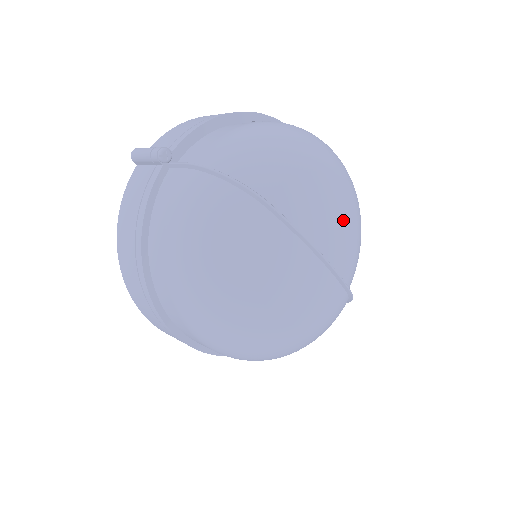
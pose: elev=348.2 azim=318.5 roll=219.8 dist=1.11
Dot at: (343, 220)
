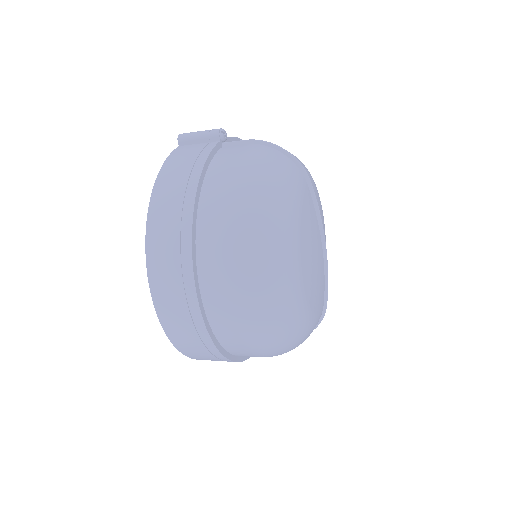
Dot at: occluded
